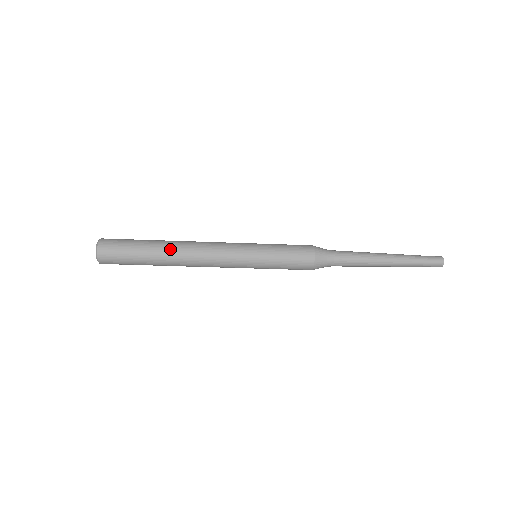
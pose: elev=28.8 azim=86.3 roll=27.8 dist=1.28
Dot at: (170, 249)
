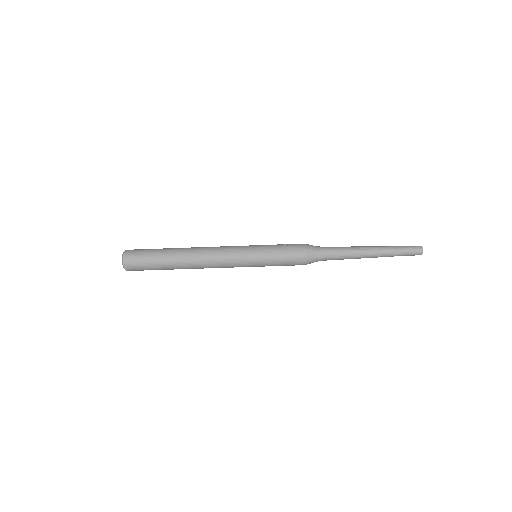
Dot at: (182, 259)
